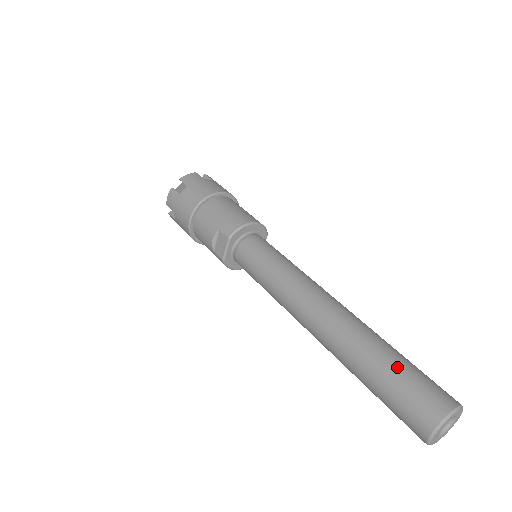
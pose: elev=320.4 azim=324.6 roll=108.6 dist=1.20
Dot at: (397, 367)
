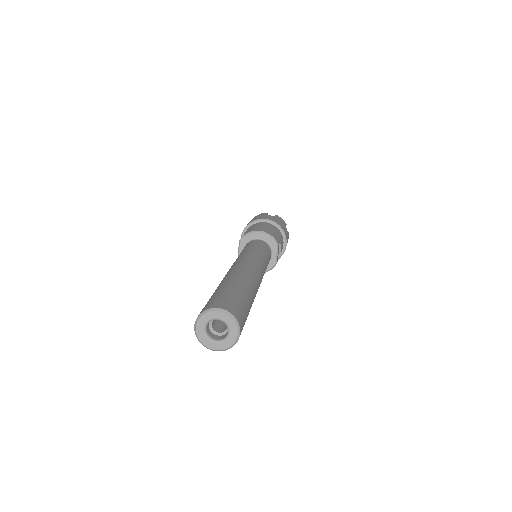
Dot at: (220, 290)
